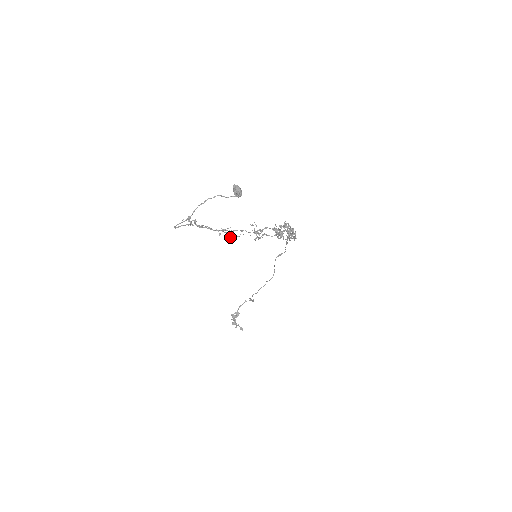
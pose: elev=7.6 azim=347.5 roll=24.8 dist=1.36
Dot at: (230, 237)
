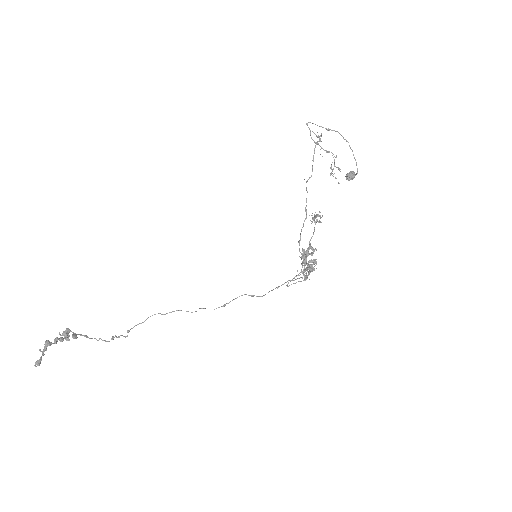
Dot at: (331, 172)
